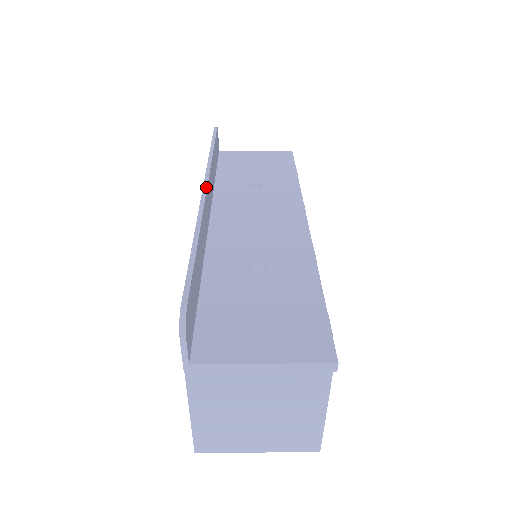
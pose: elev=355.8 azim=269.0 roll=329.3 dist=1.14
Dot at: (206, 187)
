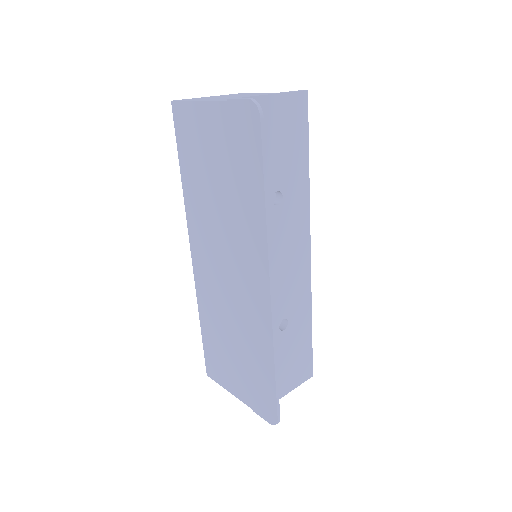
Dot at: occluded
